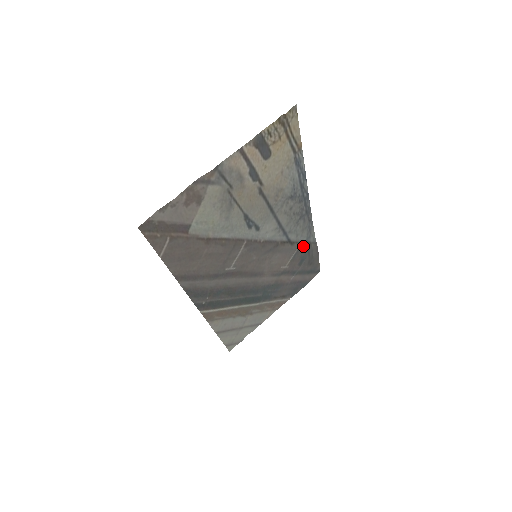
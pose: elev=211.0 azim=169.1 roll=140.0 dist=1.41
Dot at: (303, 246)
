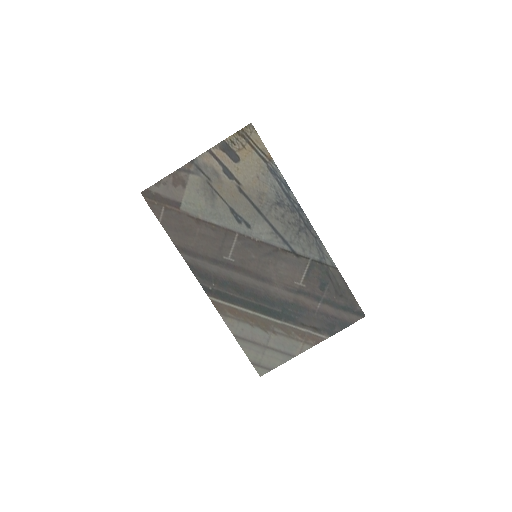
Dot at: (316, 265)
